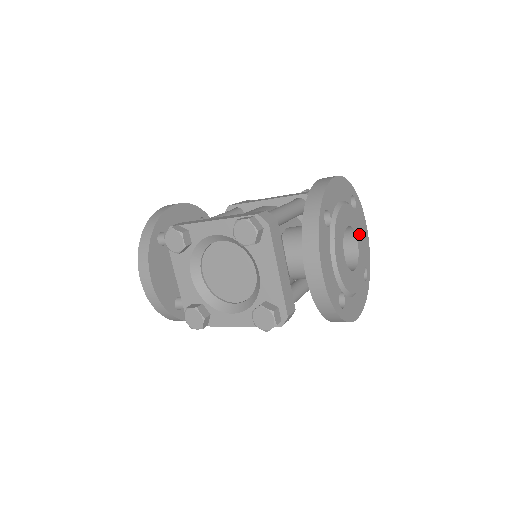
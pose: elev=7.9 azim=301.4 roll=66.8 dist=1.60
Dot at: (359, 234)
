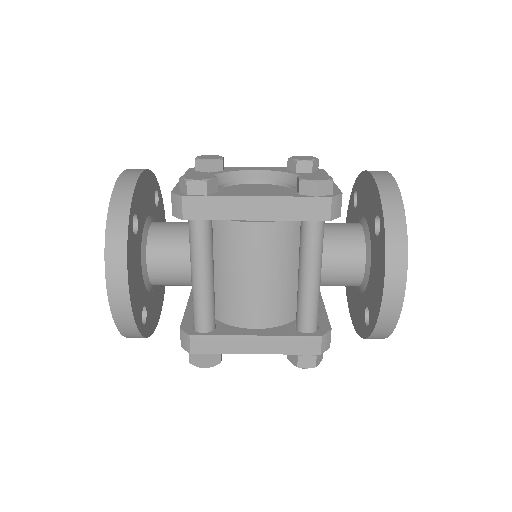
Dot at: occluded
